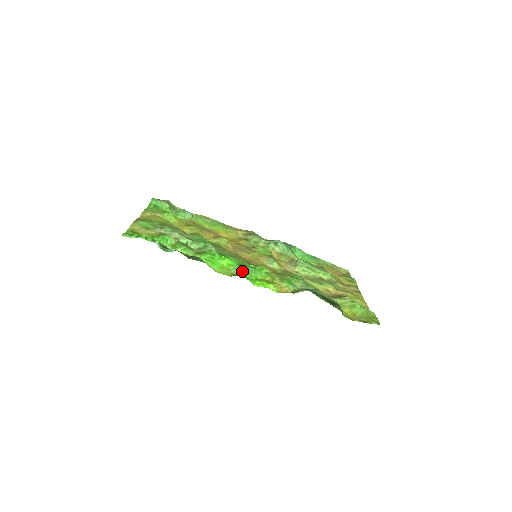
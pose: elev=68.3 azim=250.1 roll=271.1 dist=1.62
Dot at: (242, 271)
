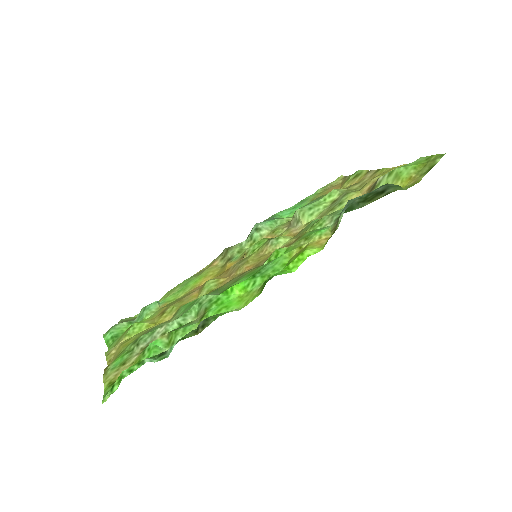
Dot at: (263, 277)
